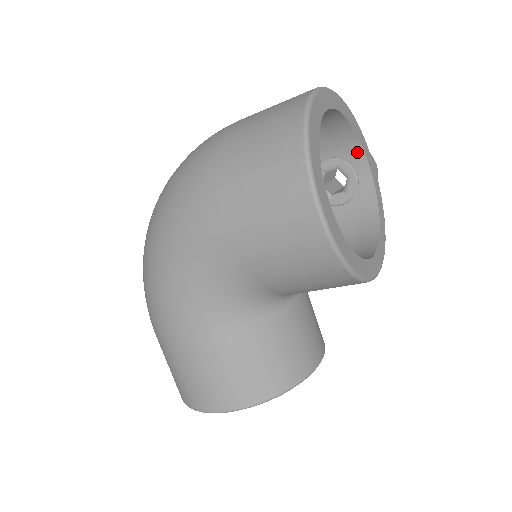
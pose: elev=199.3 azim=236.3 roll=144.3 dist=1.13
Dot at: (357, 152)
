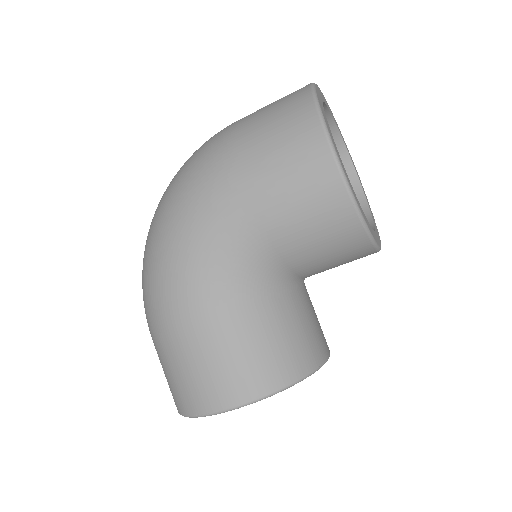
Dot at: (343, 158)
